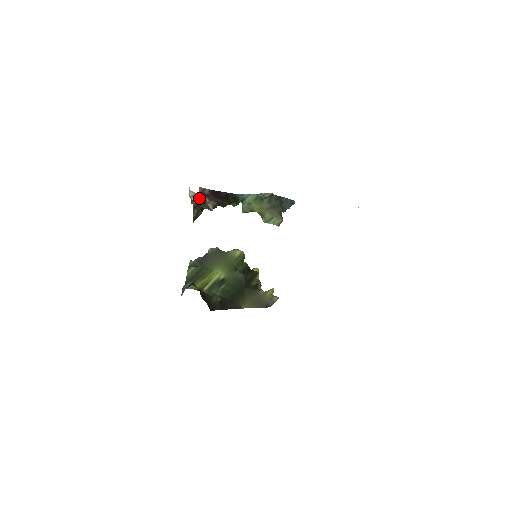
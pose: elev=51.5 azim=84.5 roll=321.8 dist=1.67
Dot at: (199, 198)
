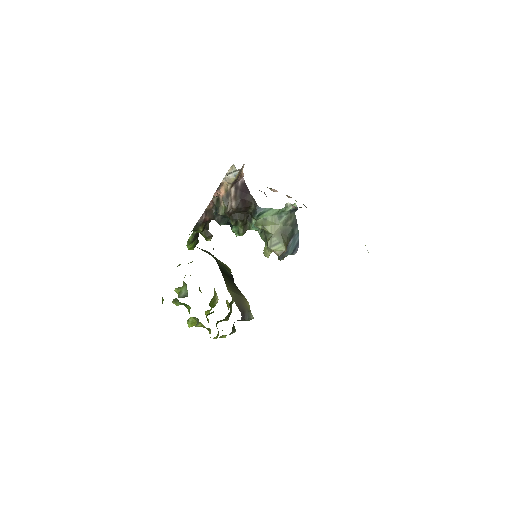
Dot at: (235, 177)
